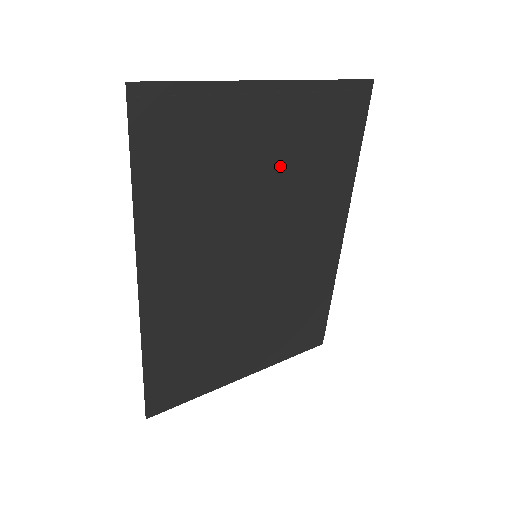
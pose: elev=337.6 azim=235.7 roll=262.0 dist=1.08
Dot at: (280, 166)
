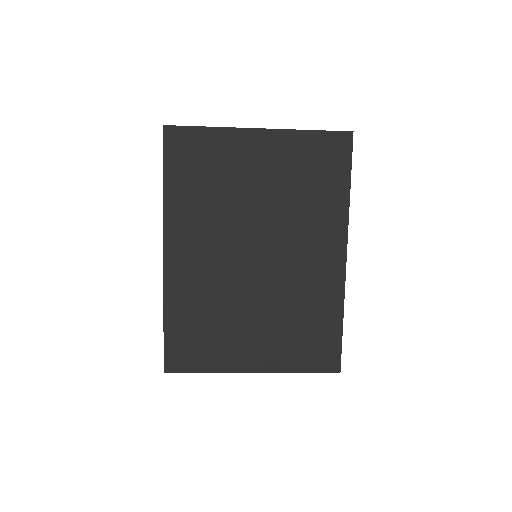
Dot at: (272, 188)
